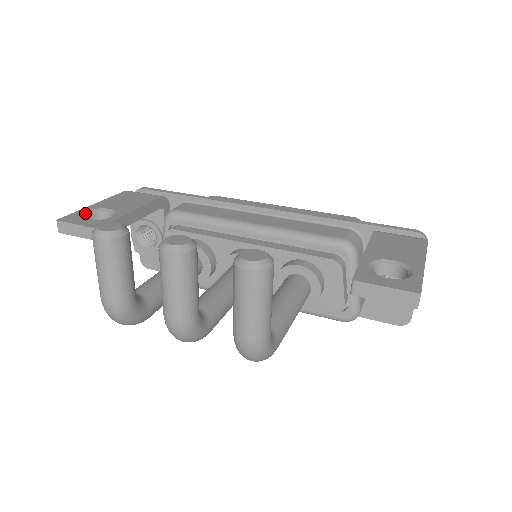
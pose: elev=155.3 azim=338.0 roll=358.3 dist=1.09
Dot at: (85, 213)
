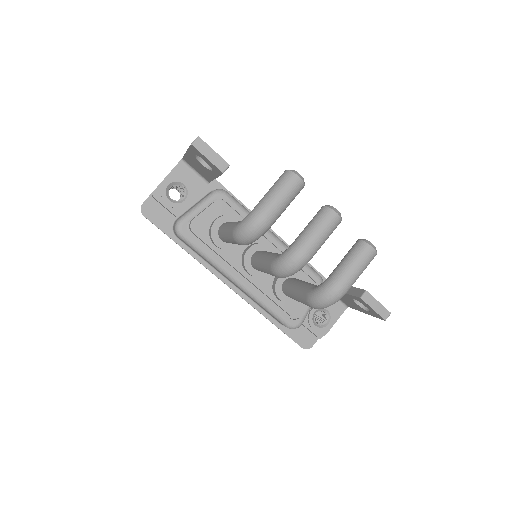
Dot at: occluded
